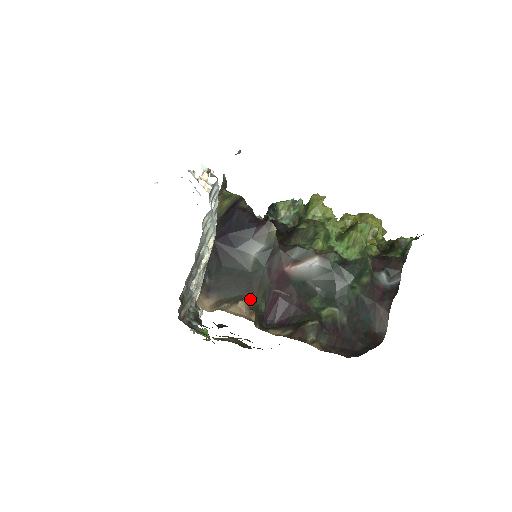
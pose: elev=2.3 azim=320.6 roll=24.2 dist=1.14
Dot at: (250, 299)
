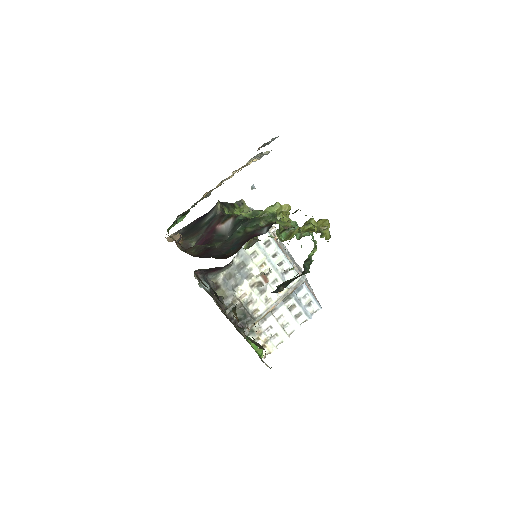
Dot at: (188, 237)
